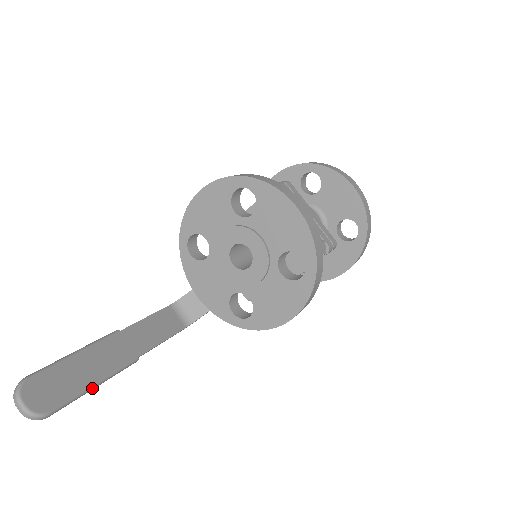
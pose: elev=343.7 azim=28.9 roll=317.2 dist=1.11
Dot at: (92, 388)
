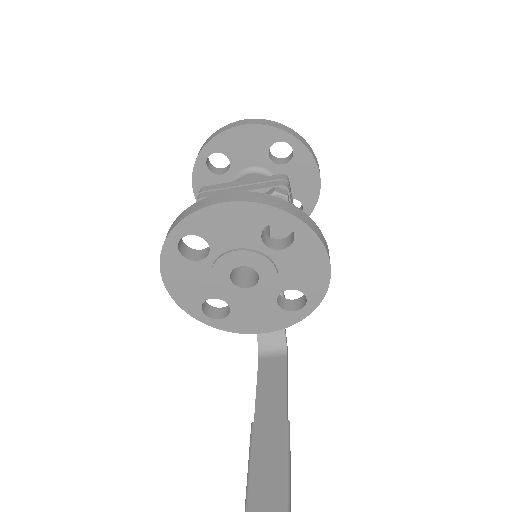
Dot at: (288, 482)
